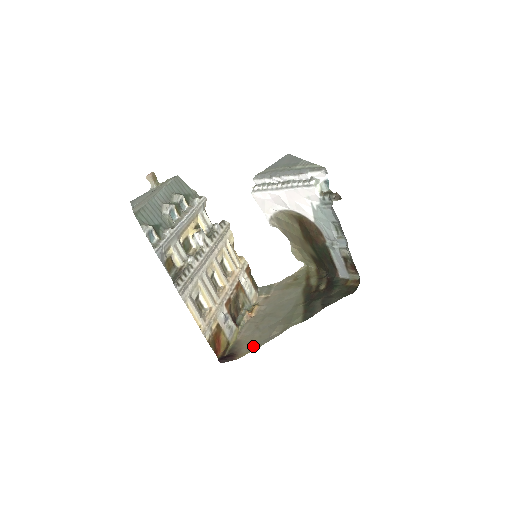
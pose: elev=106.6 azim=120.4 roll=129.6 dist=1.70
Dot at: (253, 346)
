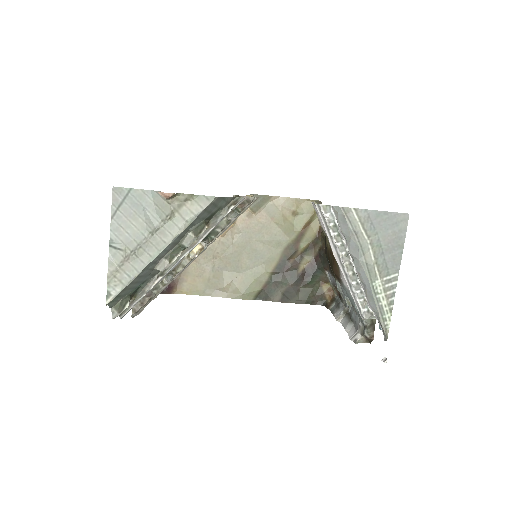
Dot at: (196, 289)
